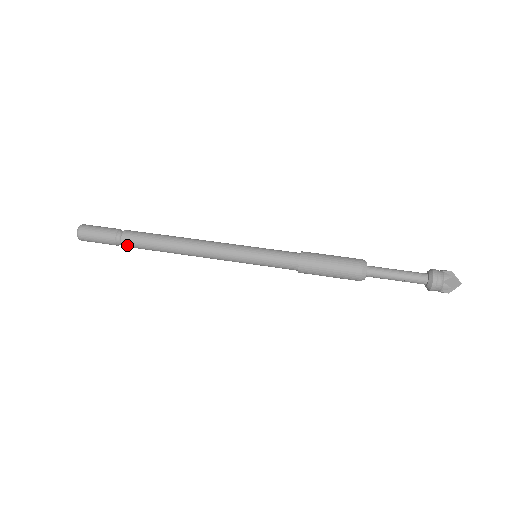
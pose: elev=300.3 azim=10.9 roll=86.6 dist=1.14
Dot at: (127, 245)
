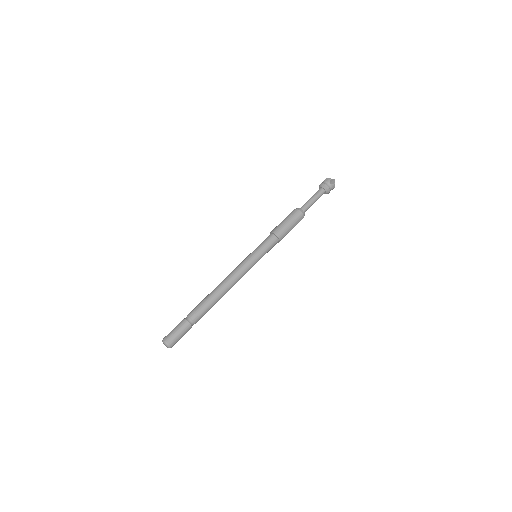
Dot at: (198, 320)
